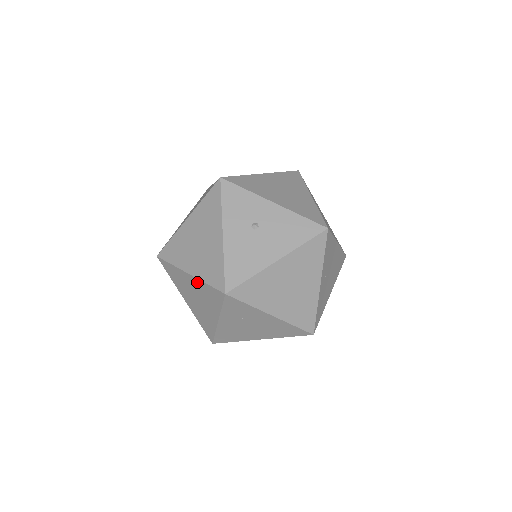
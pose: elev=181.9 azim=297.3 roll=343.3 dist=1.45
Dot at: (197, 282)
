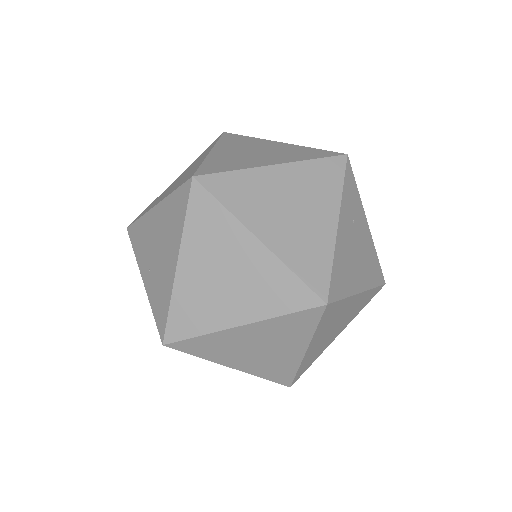
Dot at: (295, 169)
